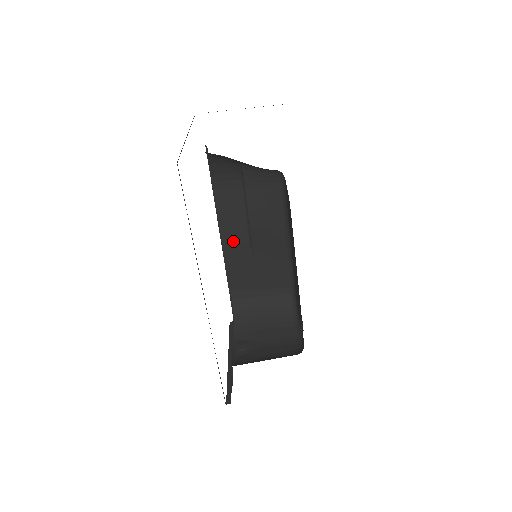
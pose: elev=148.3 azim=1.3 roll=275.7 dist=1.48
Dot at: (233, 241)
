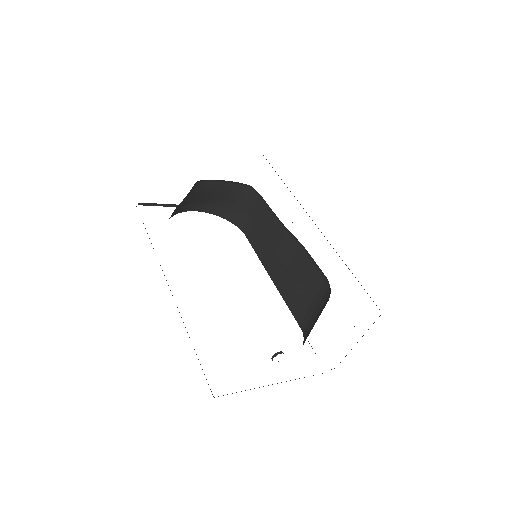
Dot at: (275, 272)
